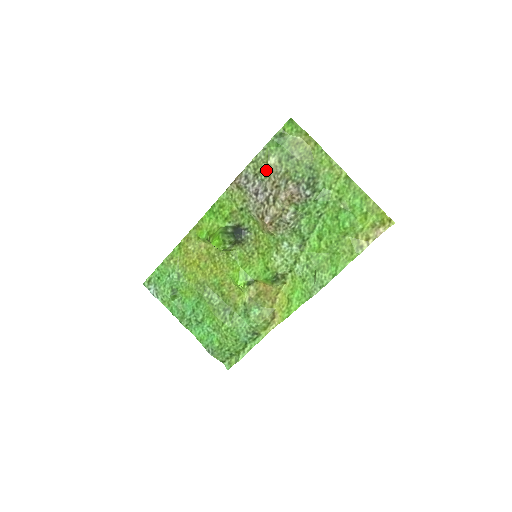
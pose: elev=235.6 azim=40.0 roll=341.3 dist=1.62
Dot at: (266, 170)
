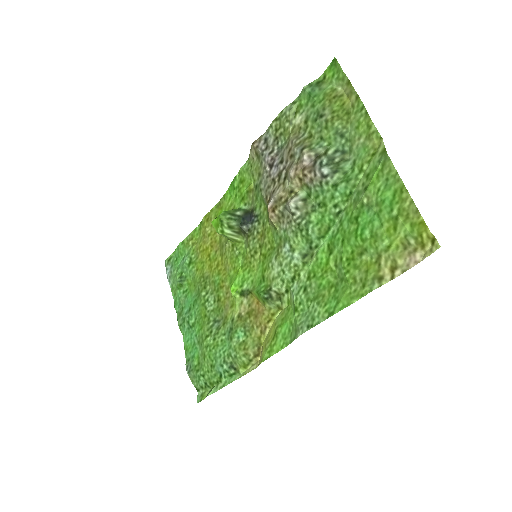
Dot at: (288, 132)
